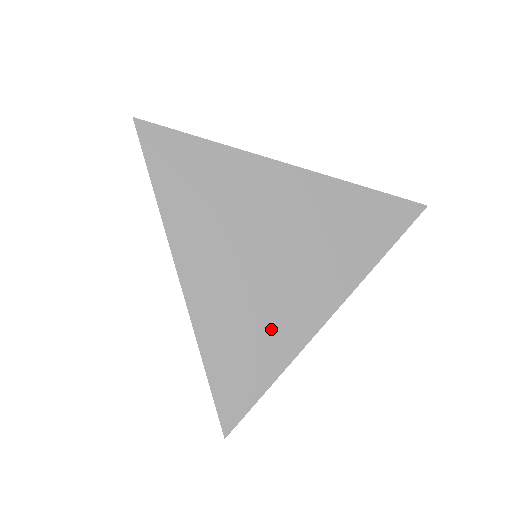
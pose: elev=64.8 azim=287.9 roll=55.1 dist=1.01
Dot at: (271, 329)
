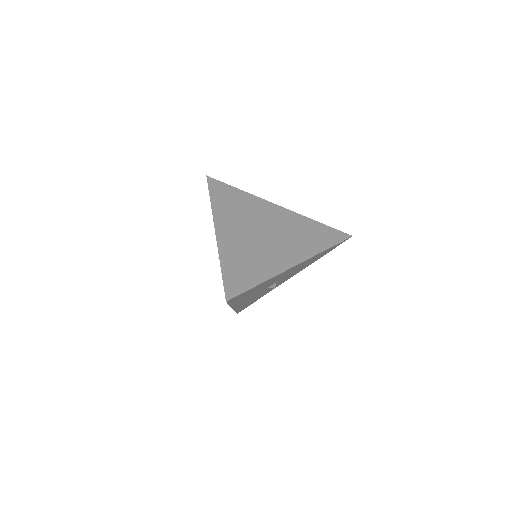
Dot at: (261, 262)
